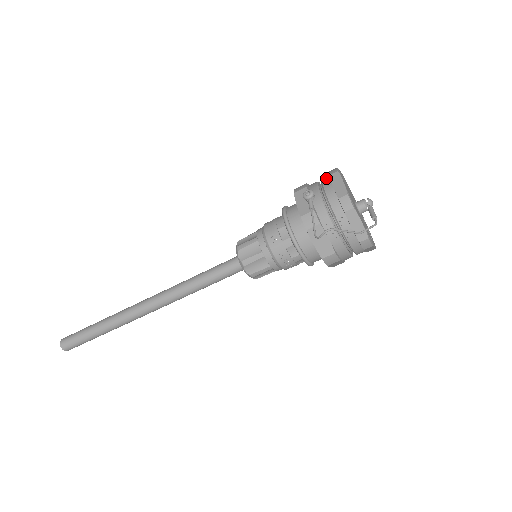
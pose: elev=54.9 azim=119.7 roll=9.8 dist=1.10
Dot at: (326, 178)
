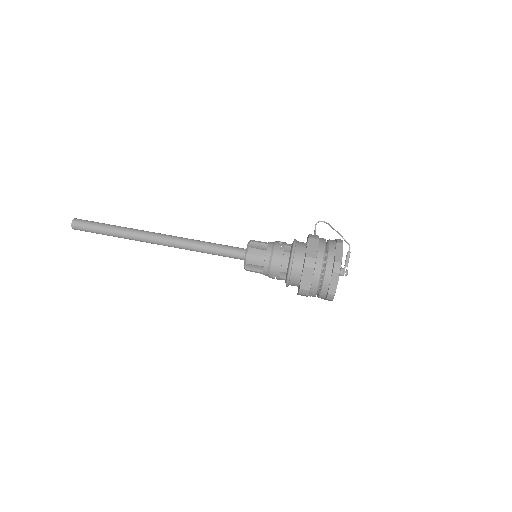
Dot at: occluded
